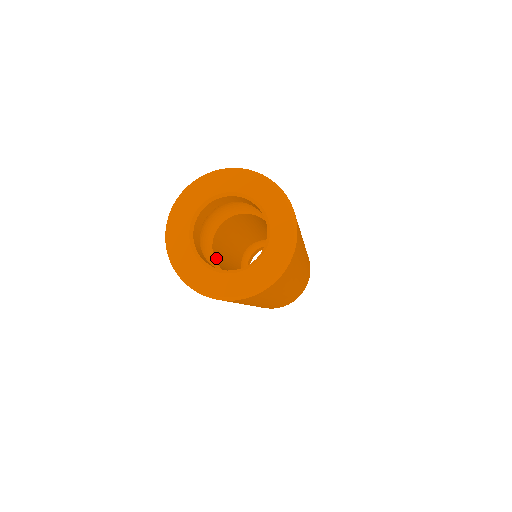
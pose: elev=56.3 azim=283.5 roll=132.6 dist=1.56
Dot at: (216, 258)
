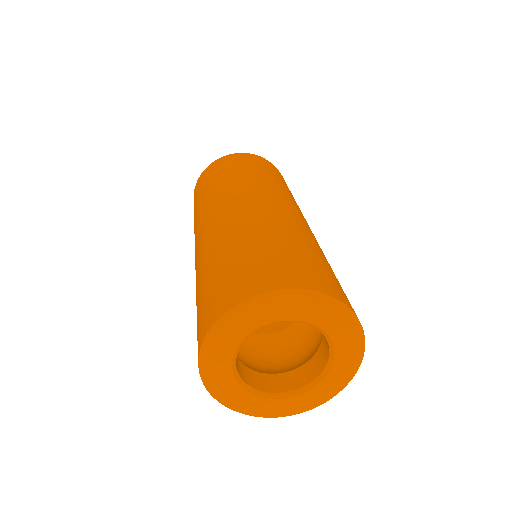
Dot at: occluded
